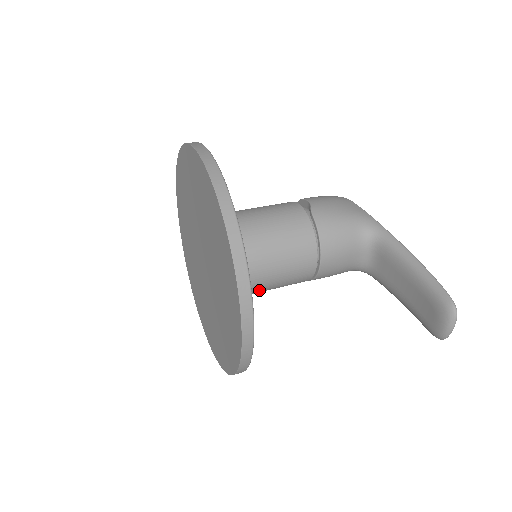
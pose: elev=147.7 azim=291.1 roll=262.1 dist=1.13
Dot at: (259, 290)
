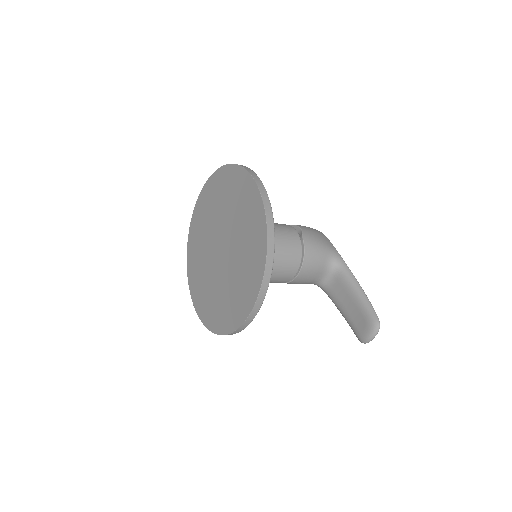
Dot at: occluded
